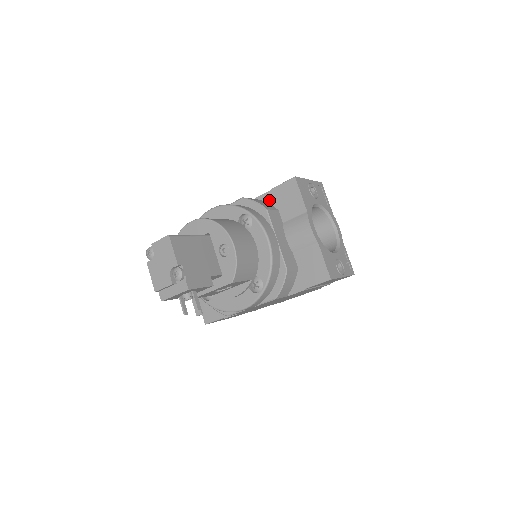
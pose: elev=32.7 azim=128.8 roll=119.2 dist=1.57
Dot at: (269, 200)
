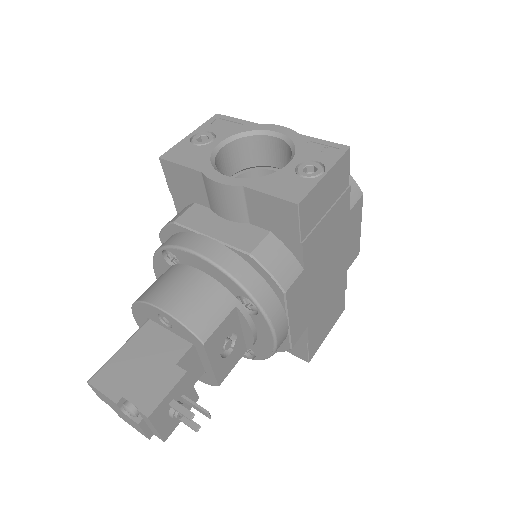
Dot at: (182, 204)
